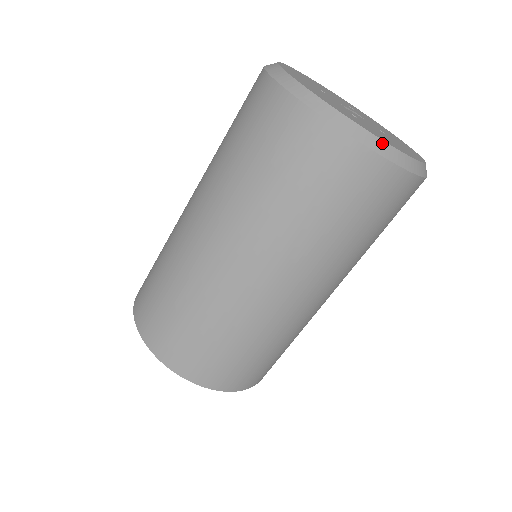
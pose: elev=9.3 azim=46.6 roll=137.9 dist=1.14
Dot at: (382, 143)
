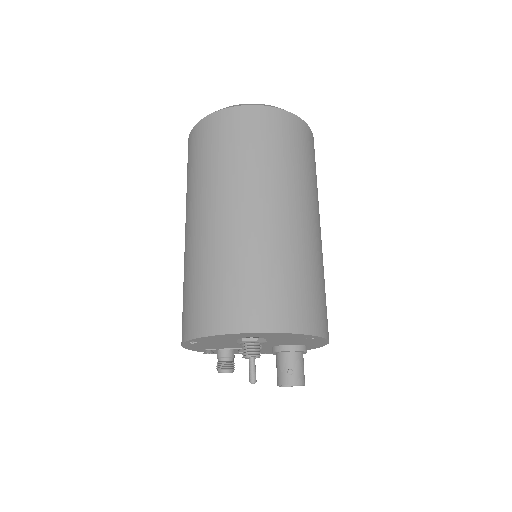
Dot at: occluded
